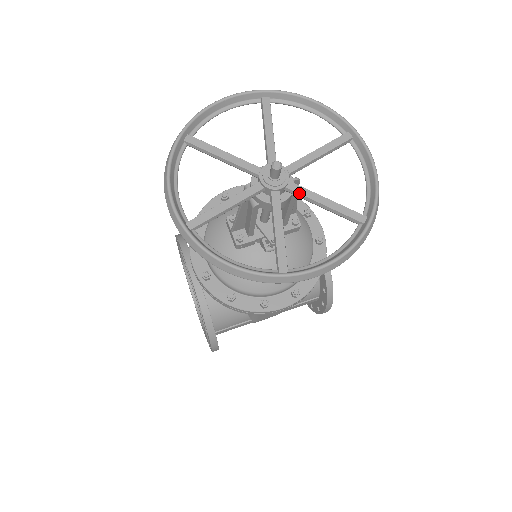
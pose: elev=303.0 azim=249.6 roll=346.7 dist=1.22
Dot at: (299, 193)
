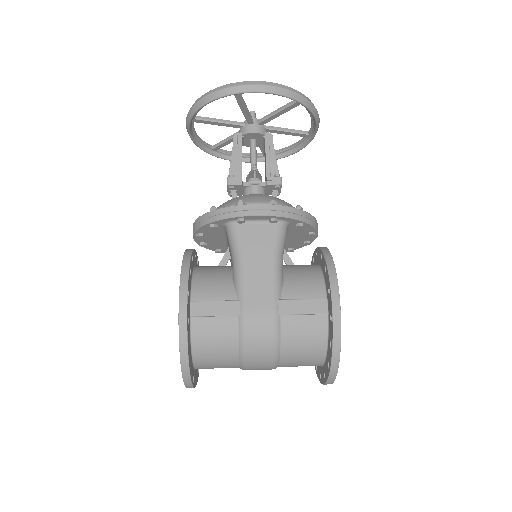
Dot at: (264, 117)
